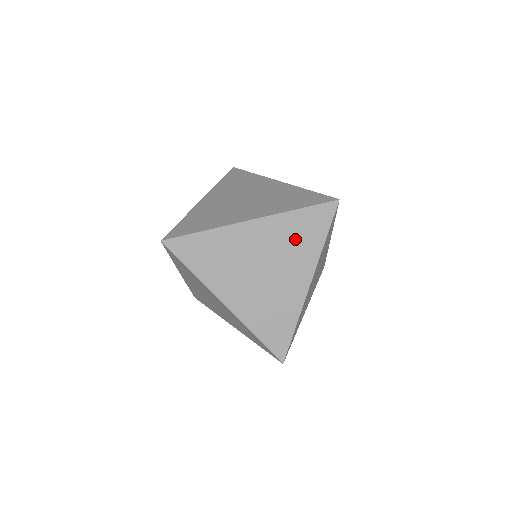
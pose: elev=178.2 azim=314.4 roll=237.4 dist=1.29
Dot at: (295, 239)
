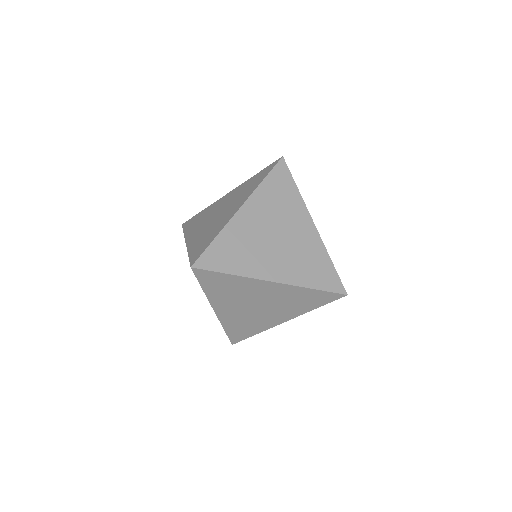
Dot at: (296, 301)
